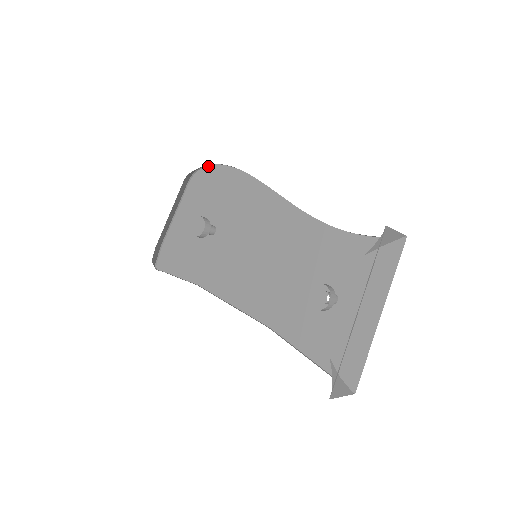
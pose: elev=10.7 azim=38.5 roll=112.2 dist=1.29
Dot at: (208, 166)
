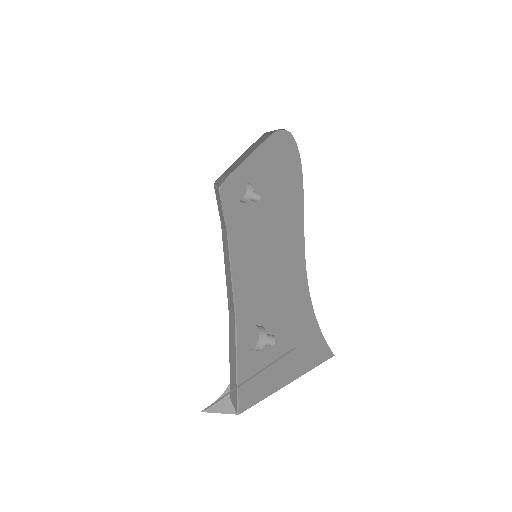
Dot at: (289, 133)
